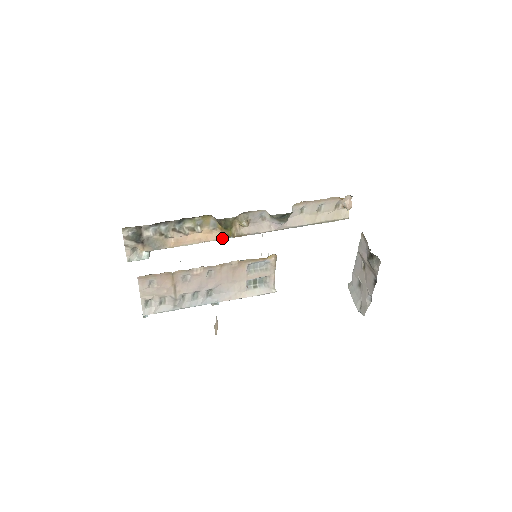
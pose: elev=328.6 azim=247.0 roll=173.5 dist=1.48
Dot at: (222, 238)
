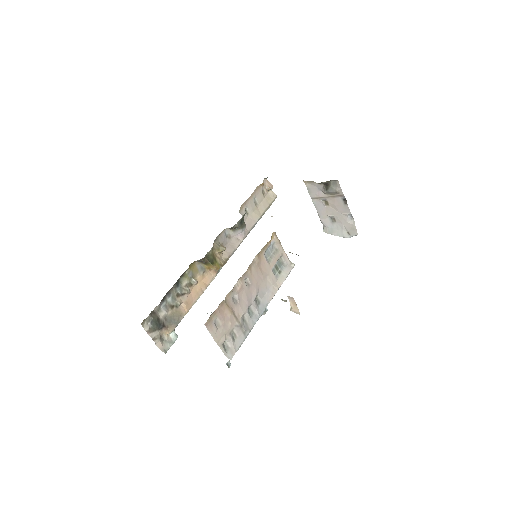
Dot at: (214, 276)
